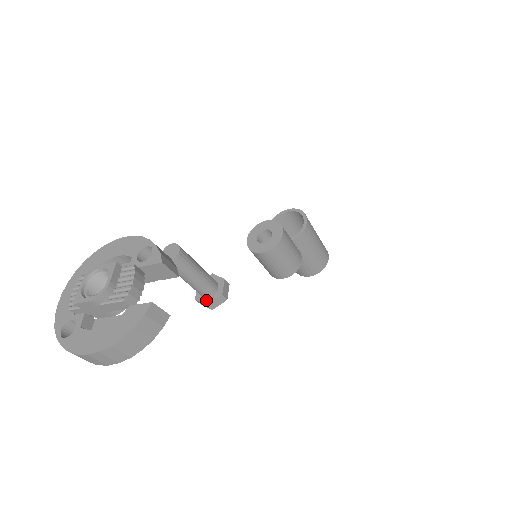
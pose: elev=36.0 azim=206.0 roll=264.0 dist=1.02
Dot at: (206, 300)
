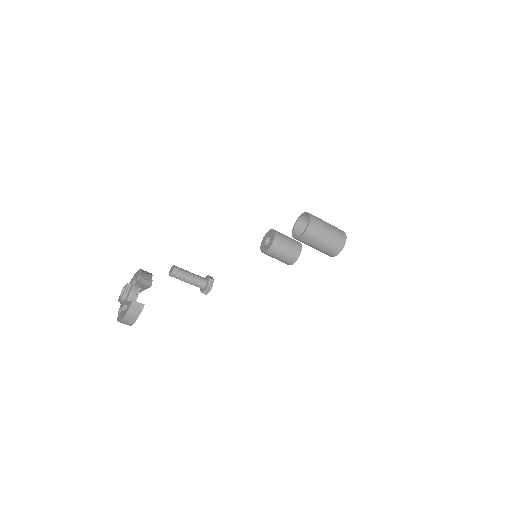
Dot at: (202, 290)
